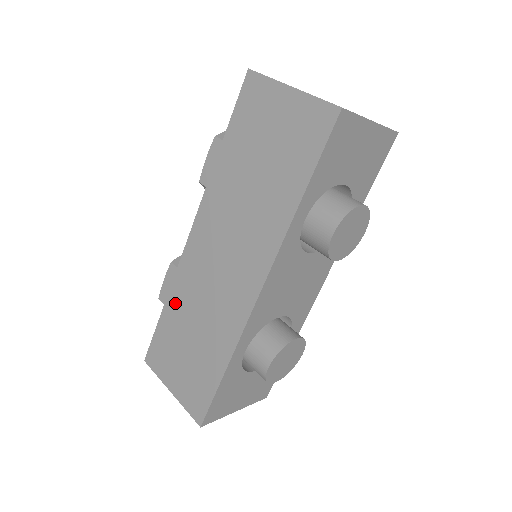
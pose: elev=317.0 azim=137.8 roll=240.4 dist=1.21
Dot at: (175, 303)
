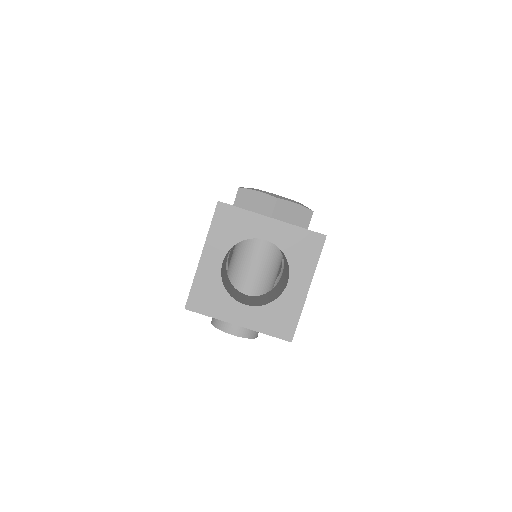
Dot at: occluded
